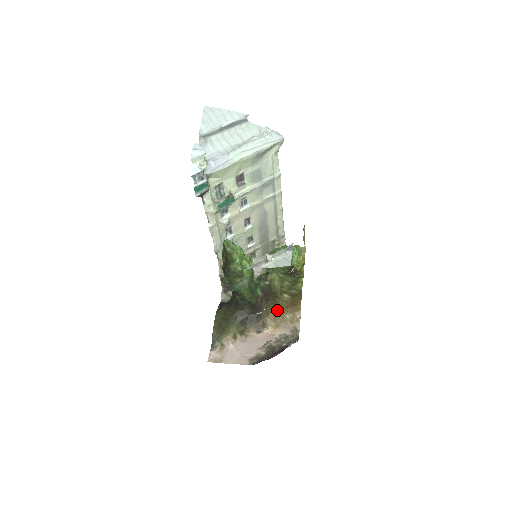
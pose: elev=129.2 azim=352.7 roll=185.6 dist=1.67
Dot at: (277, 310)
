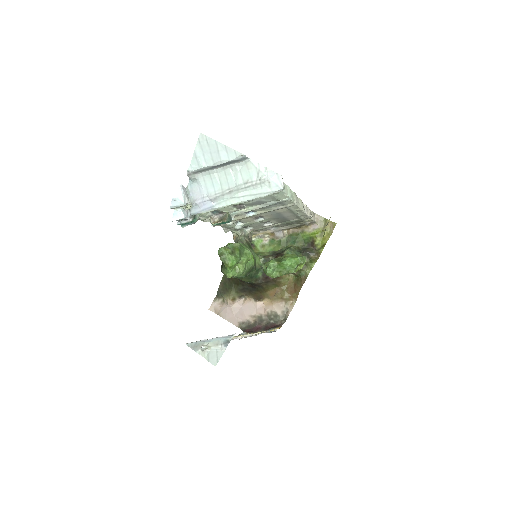
Dot at: (277, 288)
